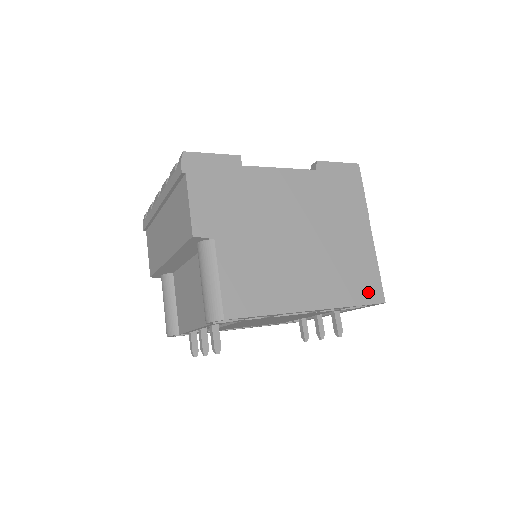
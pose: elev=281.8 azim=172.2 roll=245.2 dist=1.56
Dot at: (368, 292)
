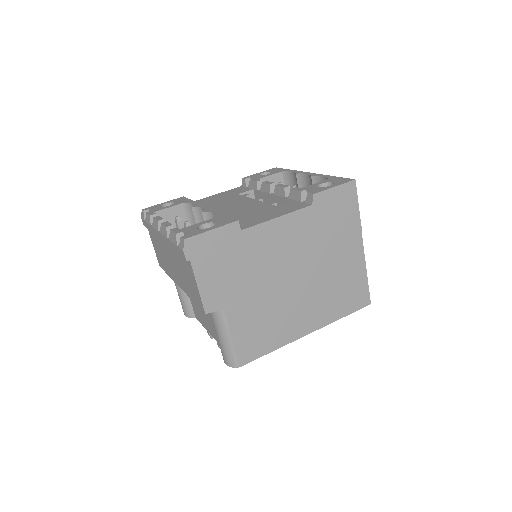
Dot at: (356, 301)
